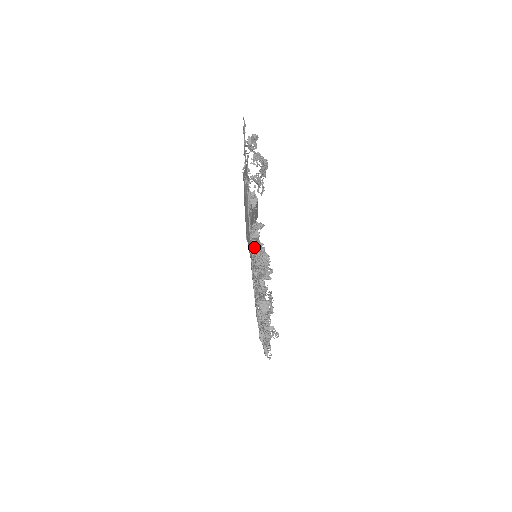
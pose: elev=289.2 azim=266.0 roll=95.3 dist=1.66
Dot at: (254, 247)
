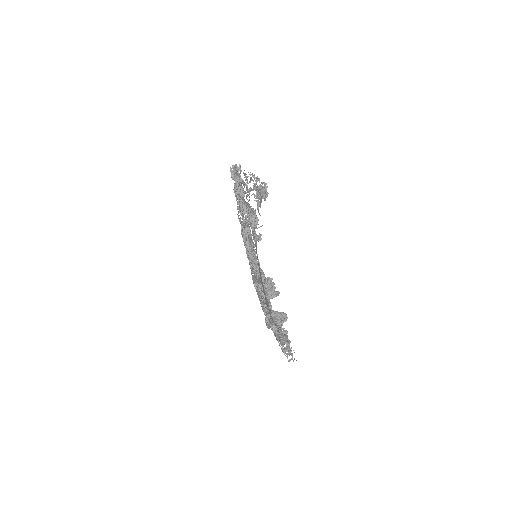
Dot at: occluded
